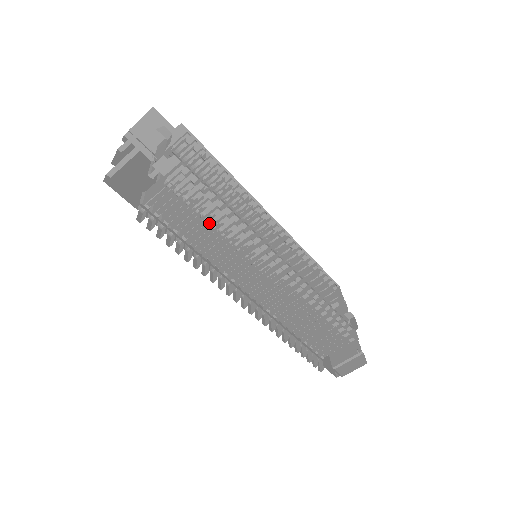
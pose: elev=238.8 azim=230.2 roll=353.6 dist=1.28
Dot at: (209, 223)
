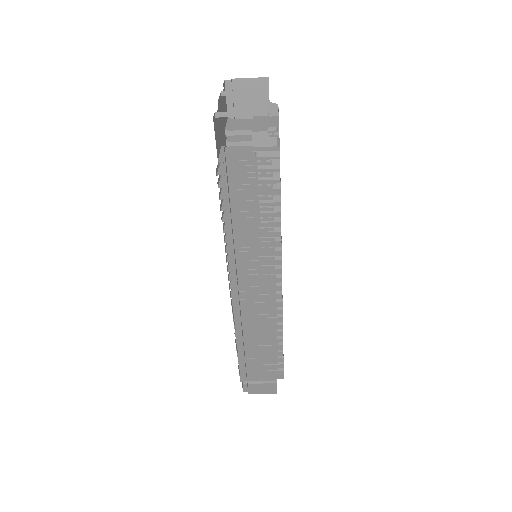
Dot at: occluded
